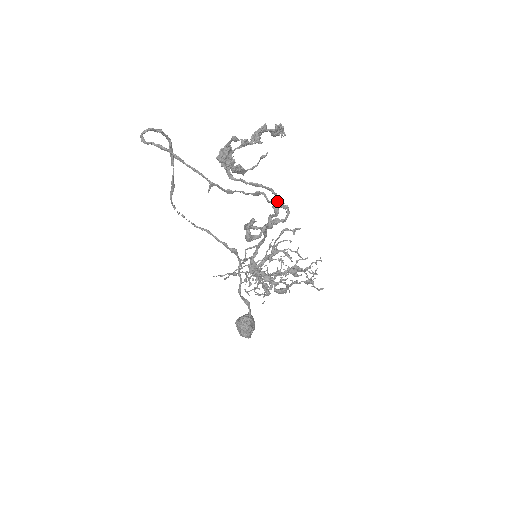
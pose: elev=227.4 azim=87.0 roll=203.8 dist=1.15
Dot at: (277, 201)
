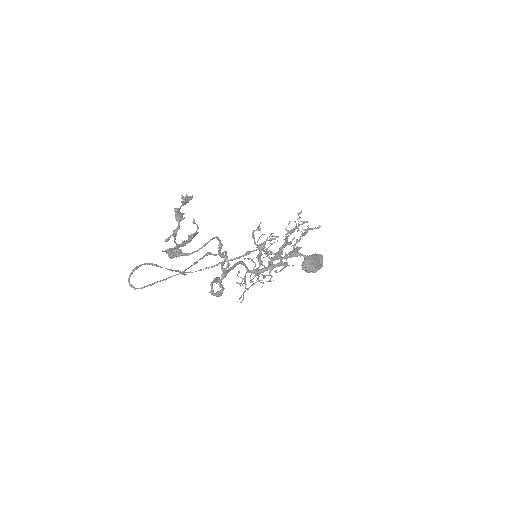
Dot at: (221, 246)
